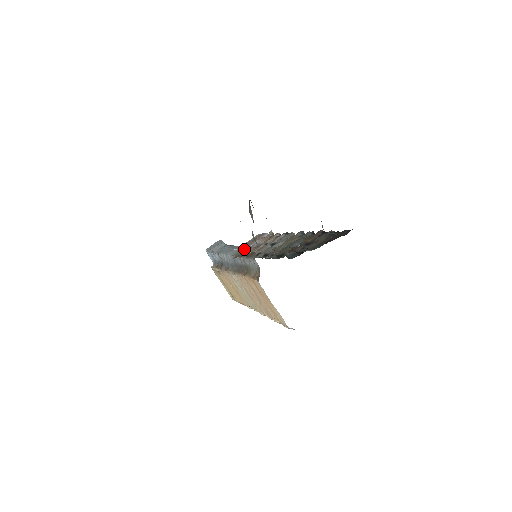
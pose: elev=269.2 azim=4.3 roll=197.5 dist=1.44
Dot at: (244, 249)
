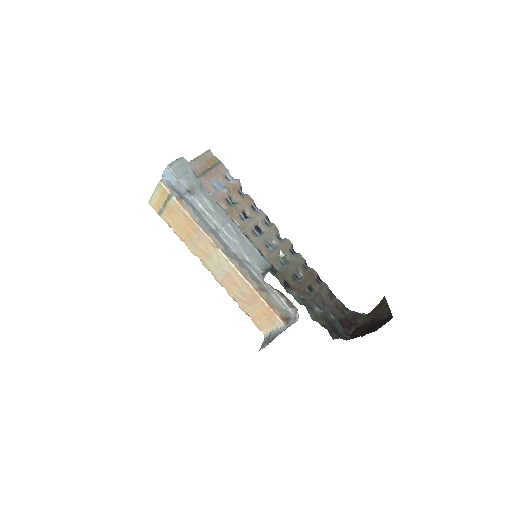
Dot at: (259, 258)
